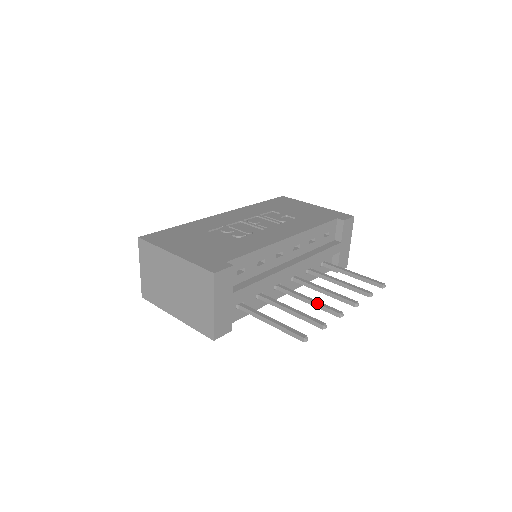
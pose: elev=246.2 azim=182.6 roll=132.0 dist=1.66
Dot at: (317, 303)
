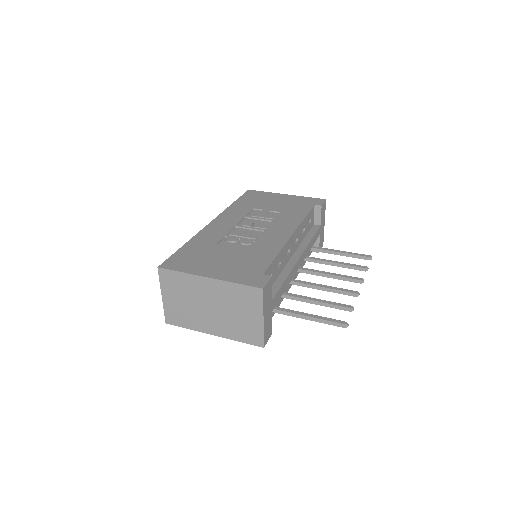
Dot at: (333, 289)
